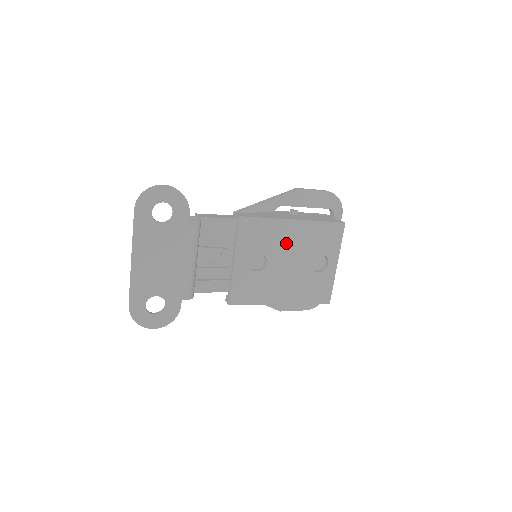
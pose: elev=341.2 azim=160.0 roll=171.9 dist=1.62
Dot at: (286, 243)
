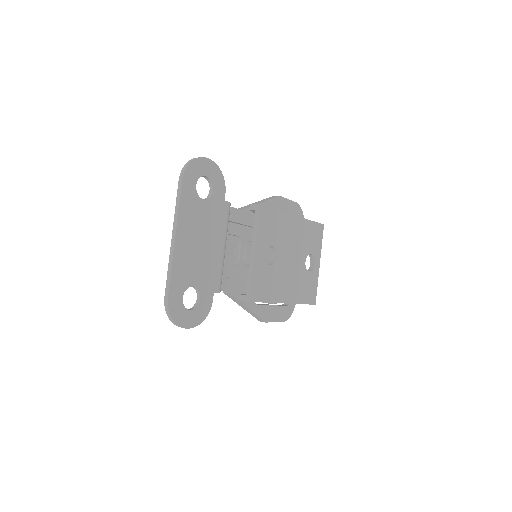
Dot at: (289, 238)
